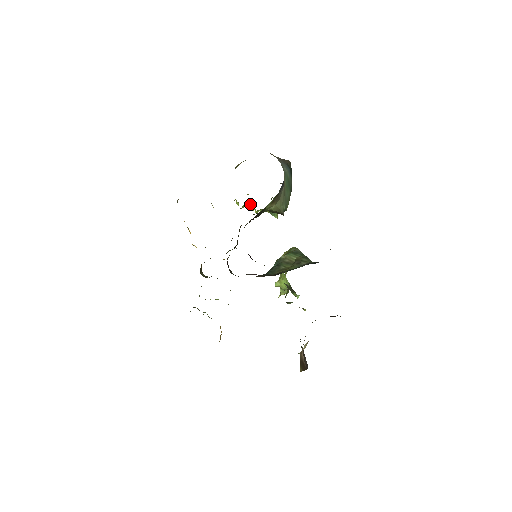
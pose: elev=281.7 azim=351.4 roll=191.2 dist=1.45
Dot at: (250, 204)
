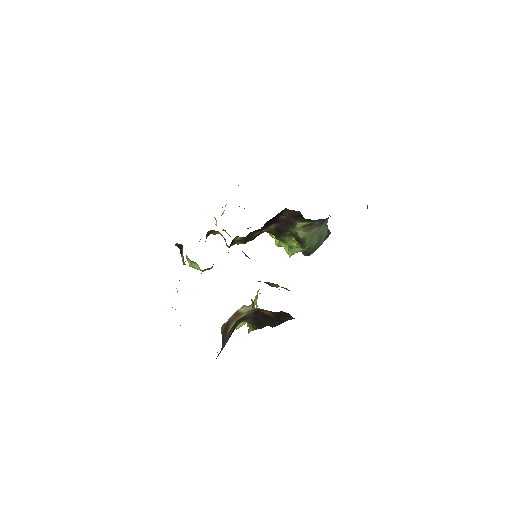
Dot at: occluded
